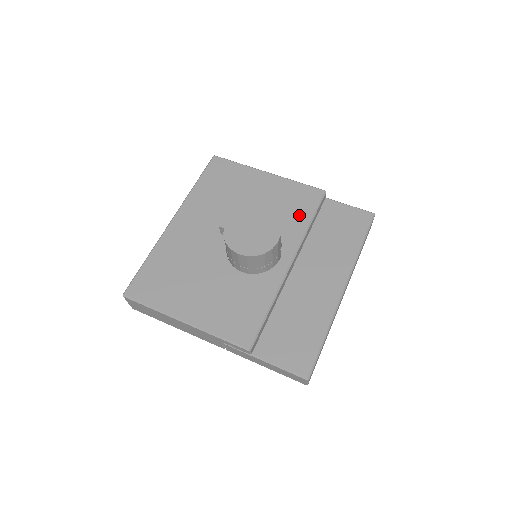
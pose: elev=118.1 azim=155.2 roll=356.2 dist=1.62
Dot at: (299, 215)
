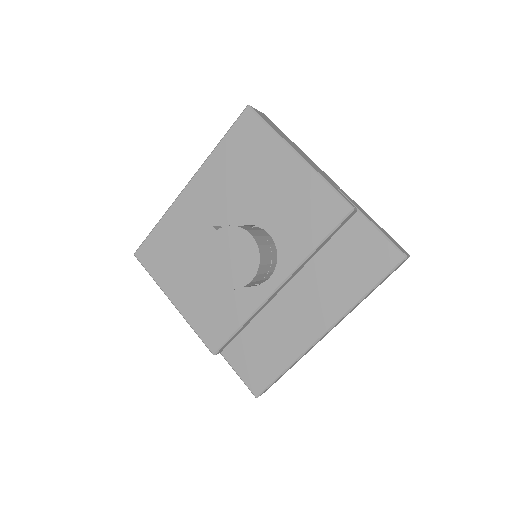
Dot at: (308, 232)
